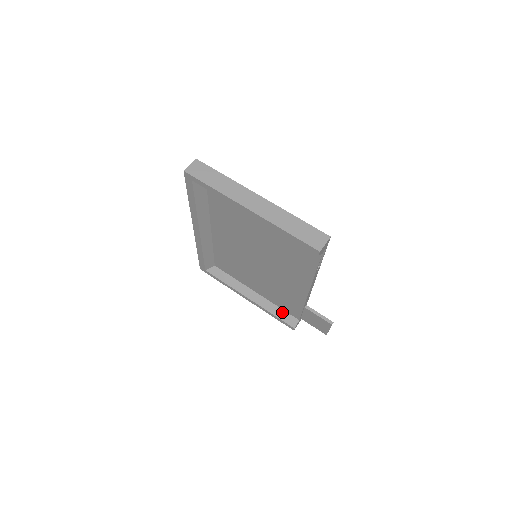
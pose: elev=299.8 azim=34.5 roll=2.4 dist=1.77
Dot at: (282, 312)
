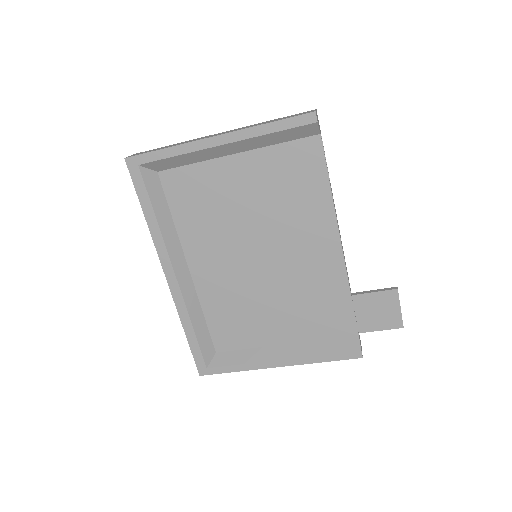
Dot at: (332, 342)
